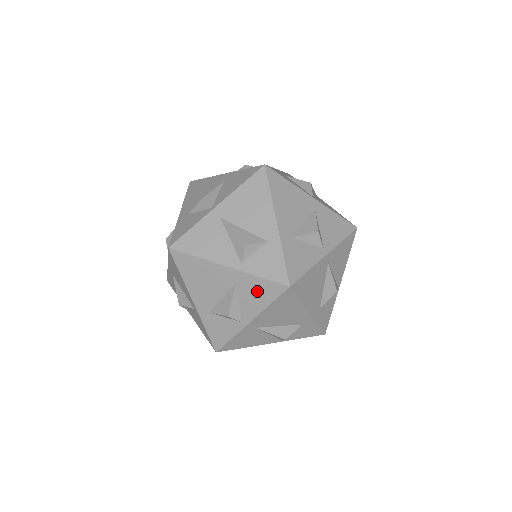
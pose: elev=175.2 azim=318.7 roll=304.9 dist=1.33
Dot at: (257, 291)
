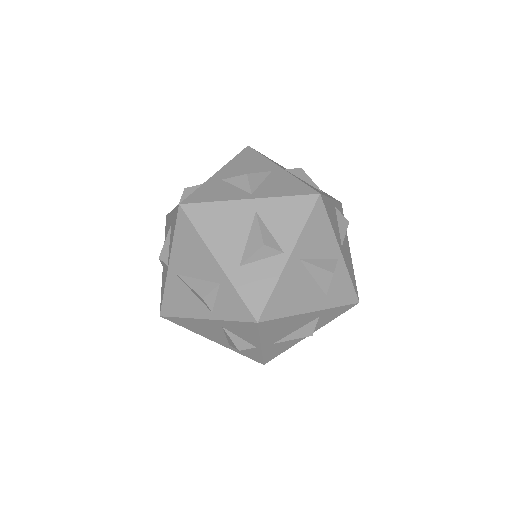
Dot at: (241, 329)
